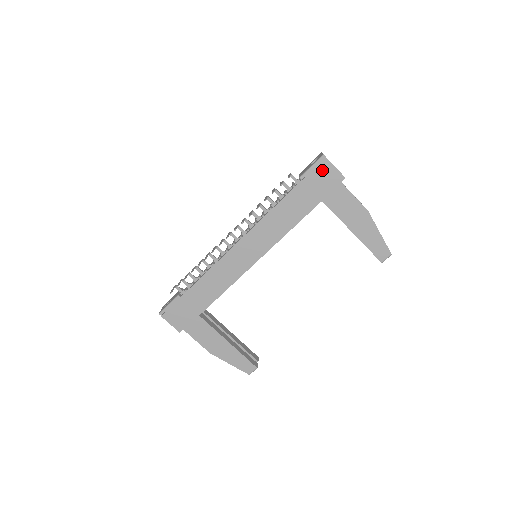
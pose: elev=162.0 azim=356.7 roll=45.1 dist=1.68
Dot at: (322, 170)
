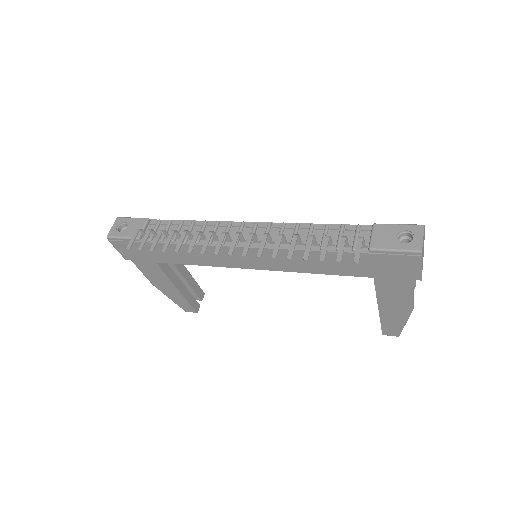
Dot at: (403, 261)
